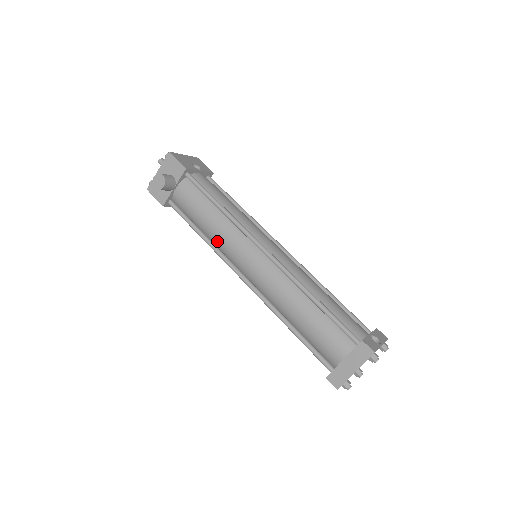
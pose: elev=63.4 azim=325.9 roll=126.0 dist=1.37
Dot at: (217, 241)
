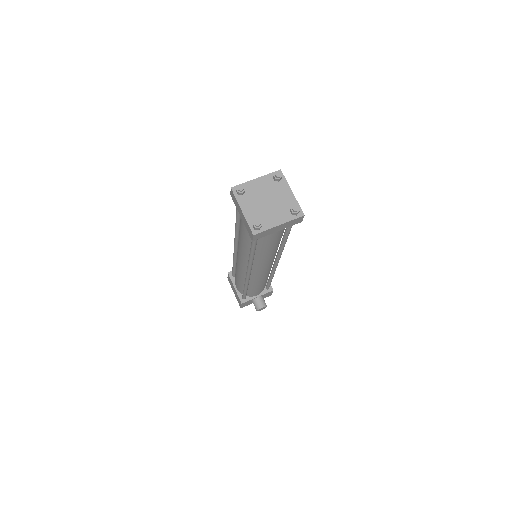
Dot at: occluded
